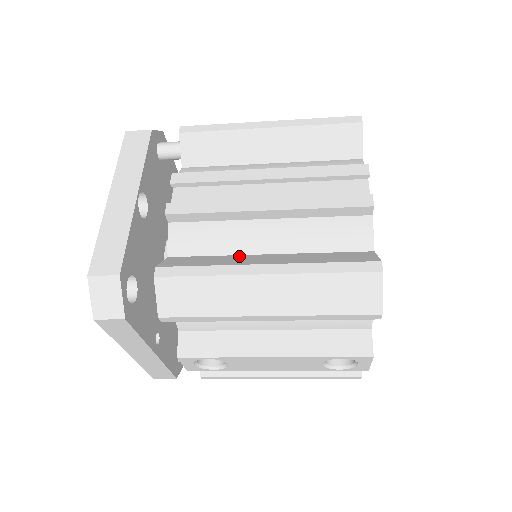
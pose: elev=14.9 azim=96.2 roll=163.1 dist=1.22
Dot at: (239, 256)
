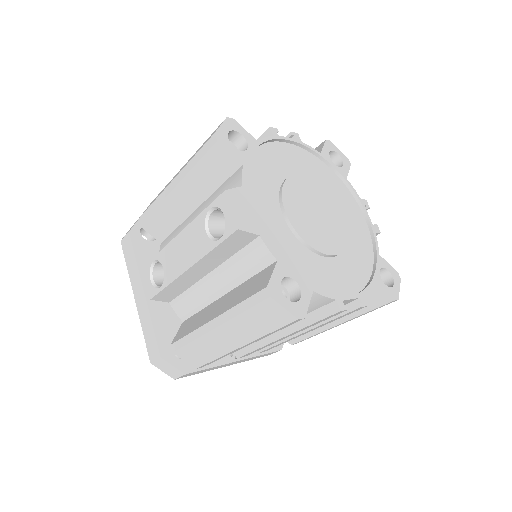
Dot at: occluded
